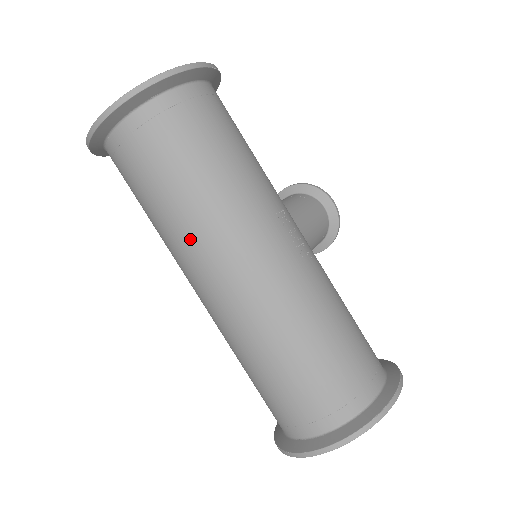
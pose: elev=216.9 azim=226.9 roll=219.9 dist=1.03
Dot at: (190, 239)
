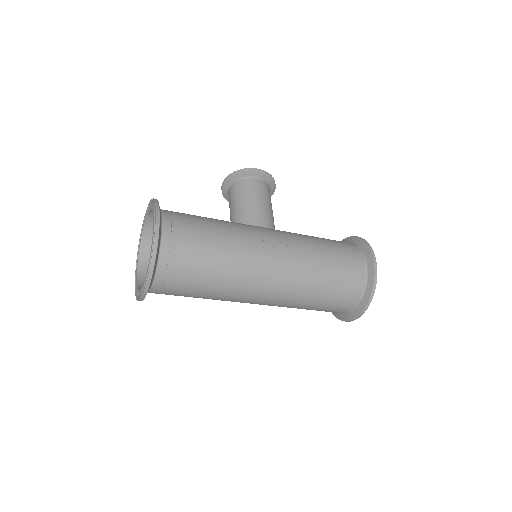
Dot at: (231, 296)
